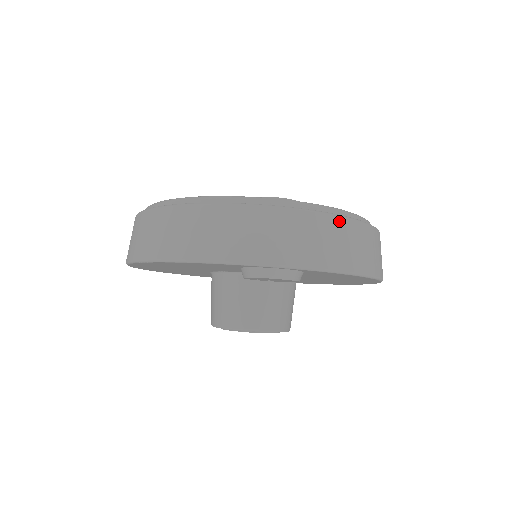
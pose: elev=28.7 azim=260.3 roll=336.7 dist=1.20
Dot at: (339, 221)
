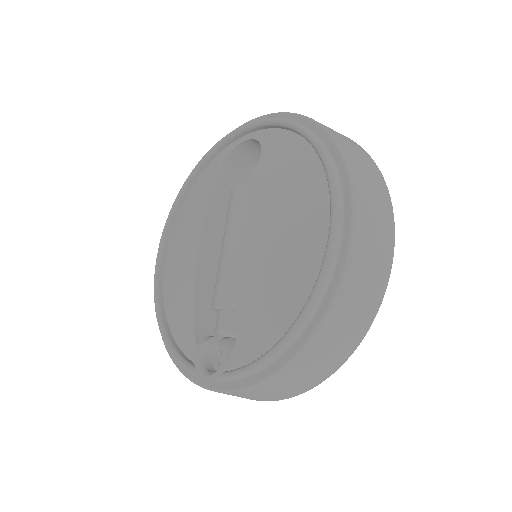
Dot at: (262, 386)
